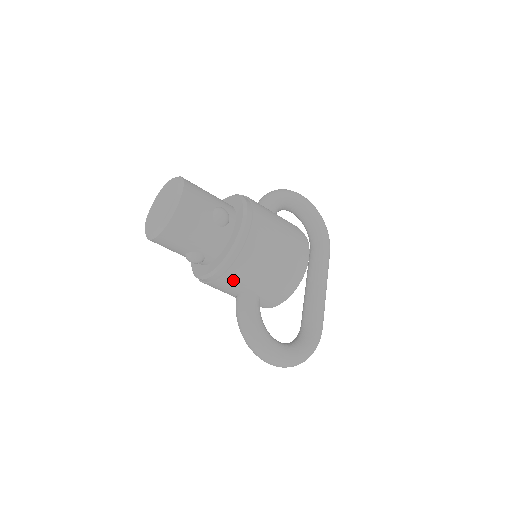
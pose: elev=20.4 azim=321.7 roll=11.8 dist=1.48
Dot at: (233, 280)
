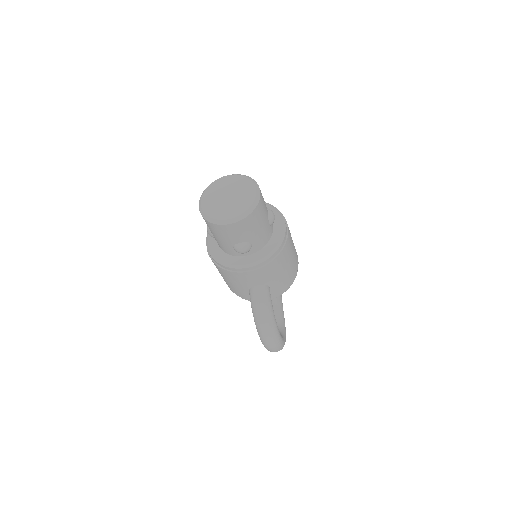
Dot at: (266, 272)
